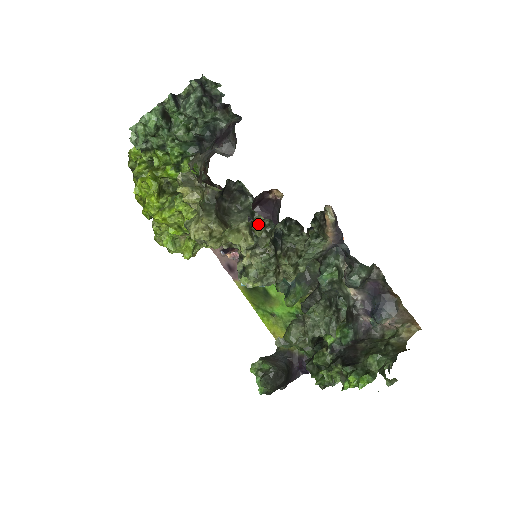
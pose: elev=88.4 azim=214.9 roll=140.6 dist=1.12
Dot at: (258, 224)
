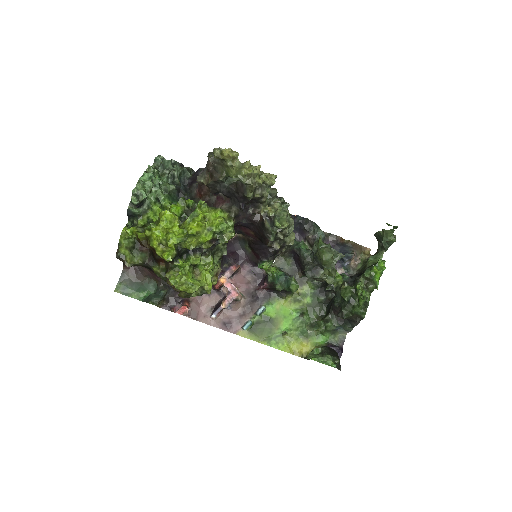
Dot at: occluded
